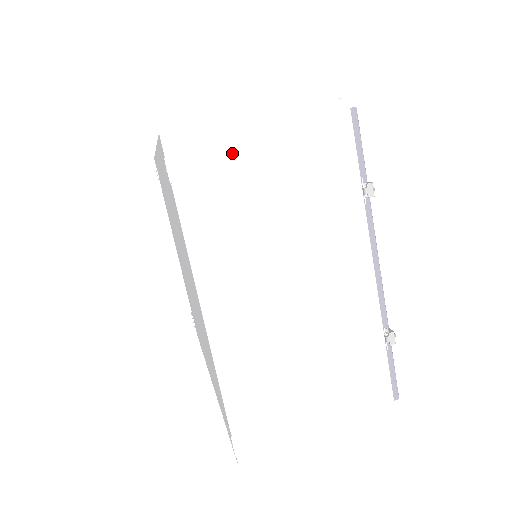
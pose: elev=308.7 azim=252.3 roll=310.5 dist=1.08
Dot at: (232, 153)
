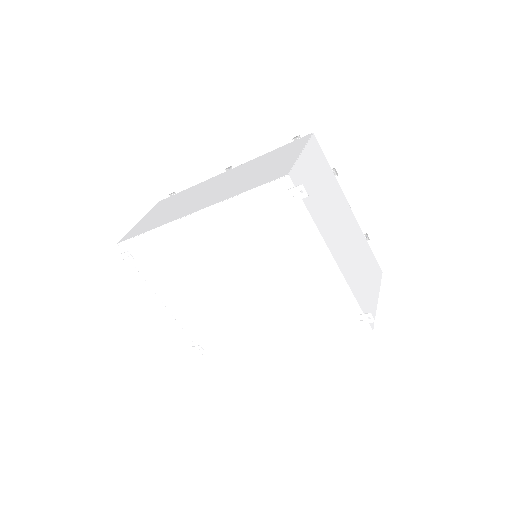
Dot at: (305, 174)
